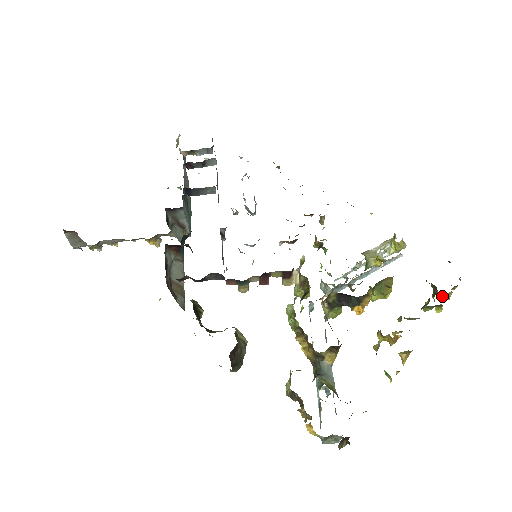
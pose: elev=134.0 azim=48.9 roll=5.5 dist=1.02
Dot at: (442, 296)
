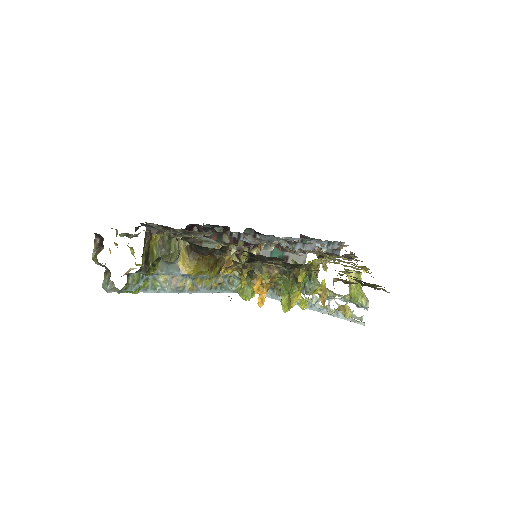
Dot at: (320, 298)
